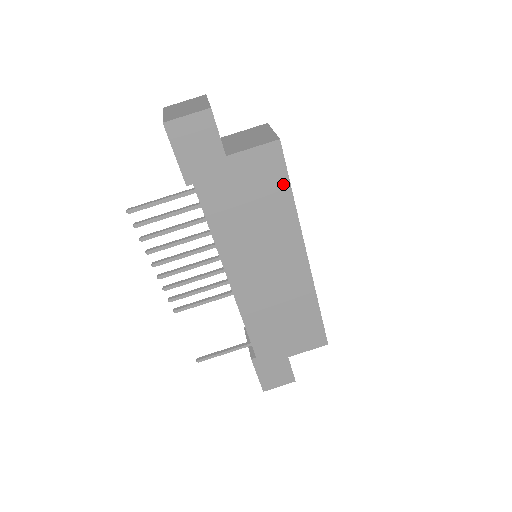
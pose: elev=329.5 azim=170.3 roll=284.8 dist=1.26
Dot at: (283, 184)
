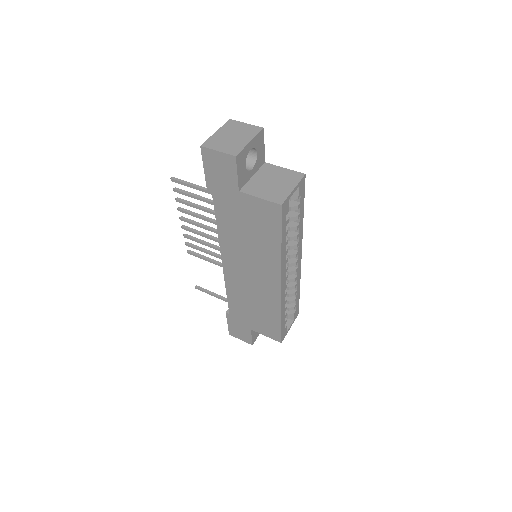
Dot at: (276, 233)
